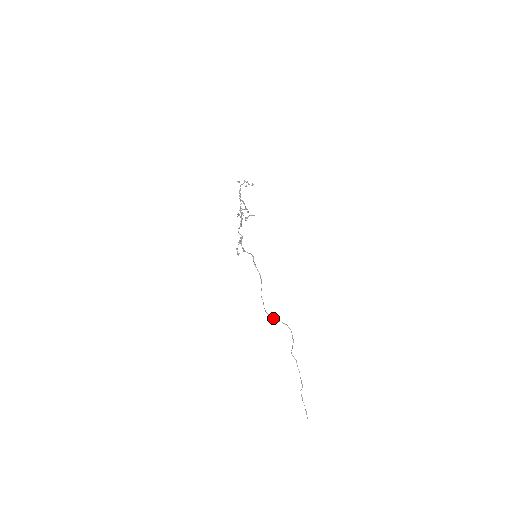
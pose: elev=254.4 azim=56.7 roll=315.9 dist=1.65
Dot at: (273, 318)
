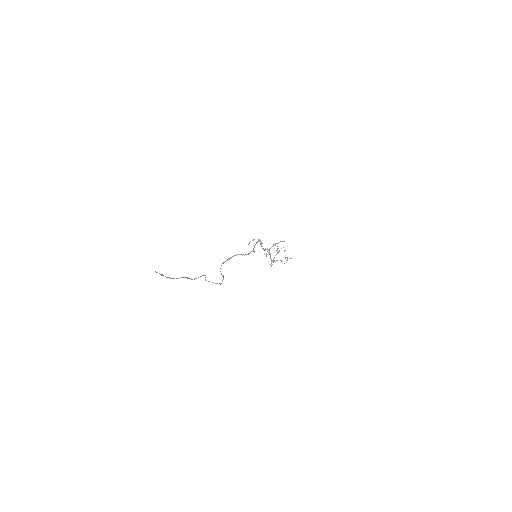
Dot at: occluded
